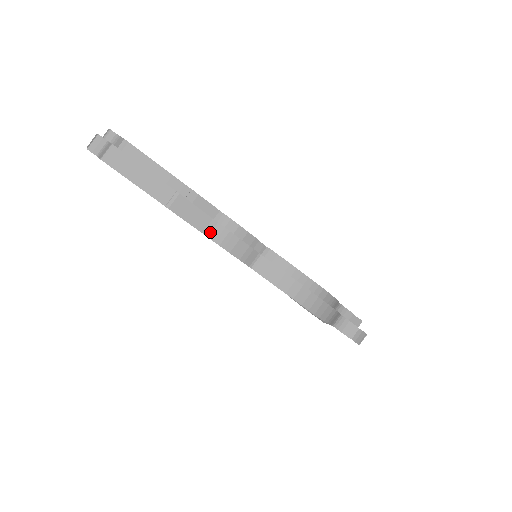
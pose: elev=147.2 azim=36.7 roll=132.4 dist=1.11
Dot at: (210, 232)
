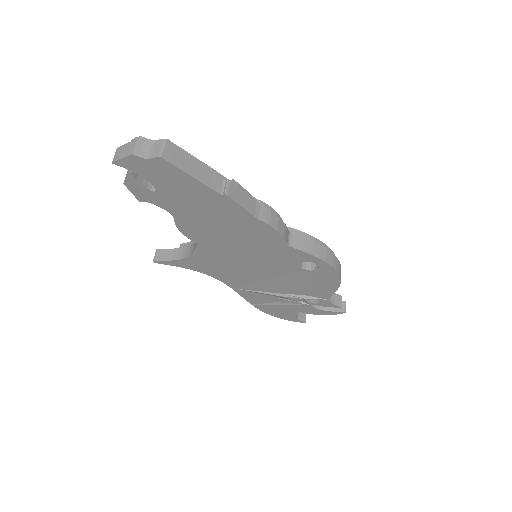
Dot at: (259, 215)
